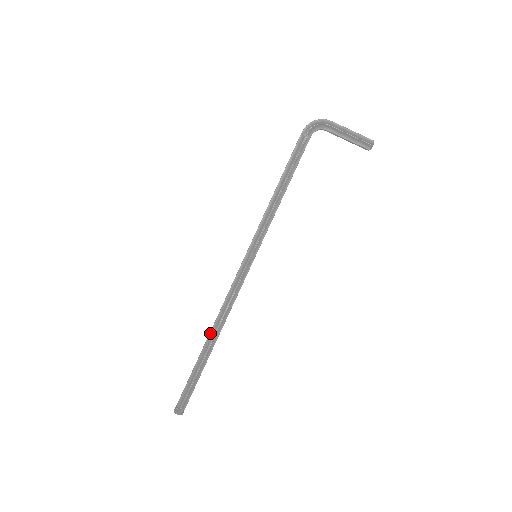
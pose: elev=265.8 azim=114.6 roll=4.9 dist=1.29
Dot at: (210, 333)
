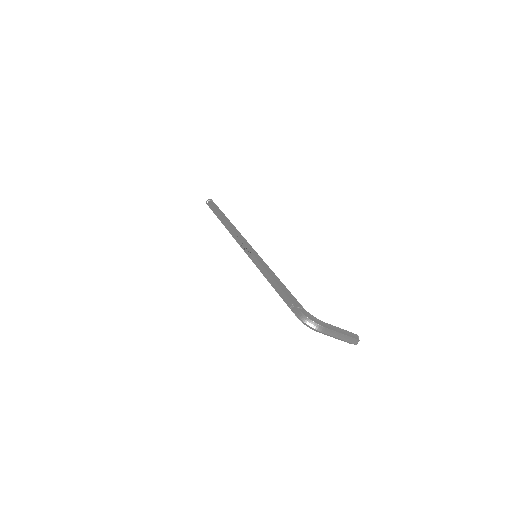
Dot at: (225, 226)
